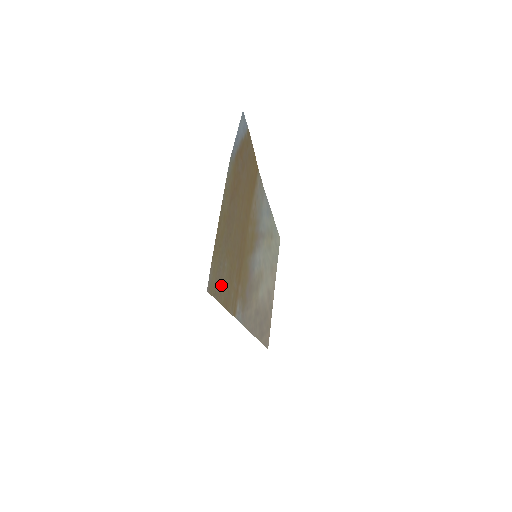
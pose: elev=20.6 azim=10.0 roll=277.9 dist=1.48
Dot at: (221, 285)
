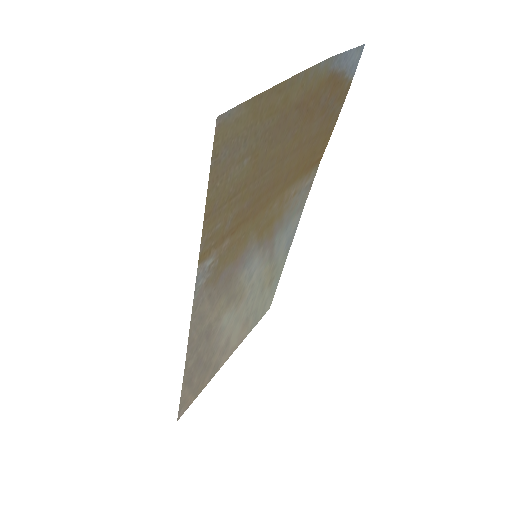
Dot at: (225, 170)
